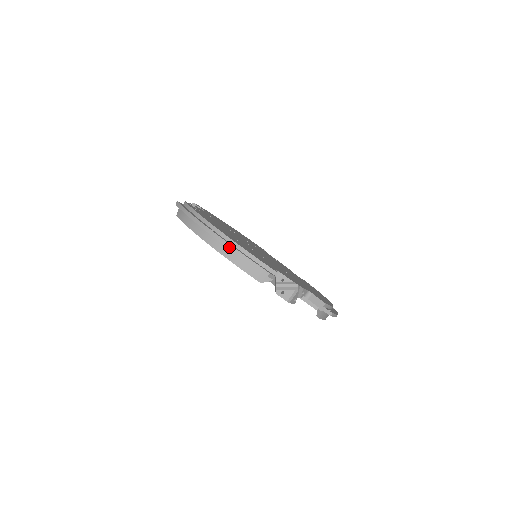
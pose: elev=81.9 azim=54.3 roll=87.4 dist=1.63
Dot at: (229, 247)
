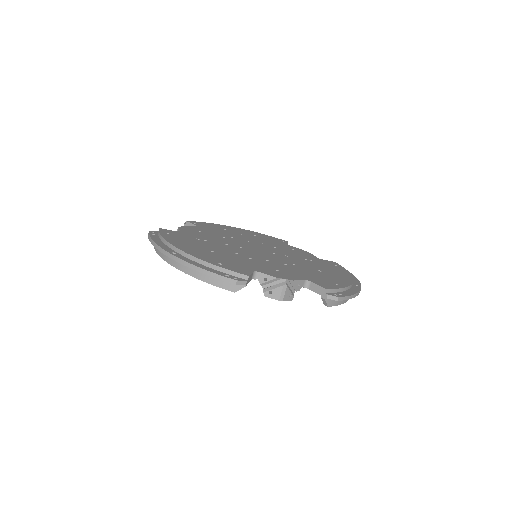
Dot at: (189, 266)
